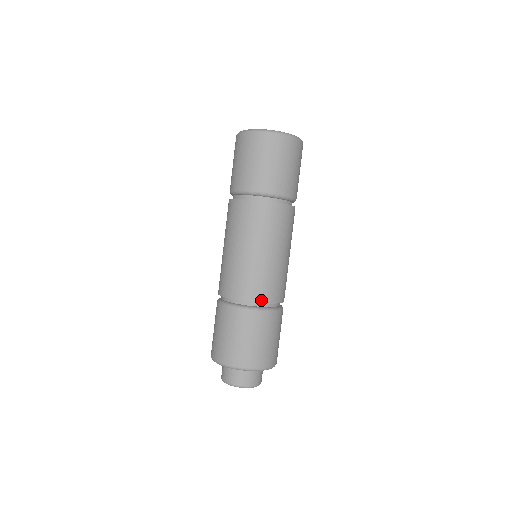
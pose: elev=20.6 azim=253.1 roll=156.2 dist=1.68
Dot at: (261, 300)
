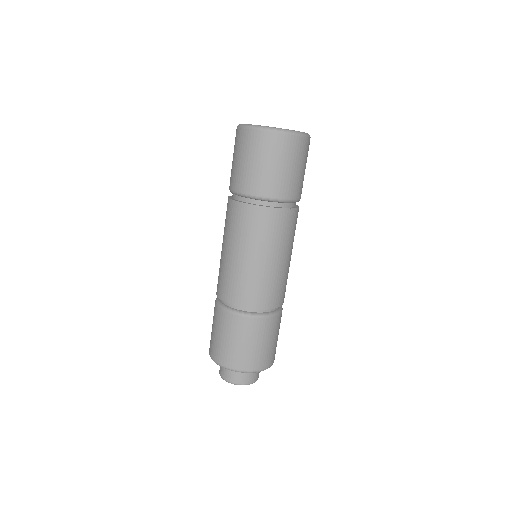
Dot at: (260, 307)
